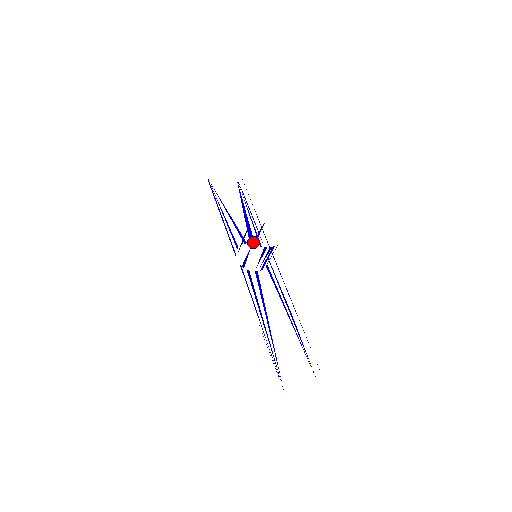
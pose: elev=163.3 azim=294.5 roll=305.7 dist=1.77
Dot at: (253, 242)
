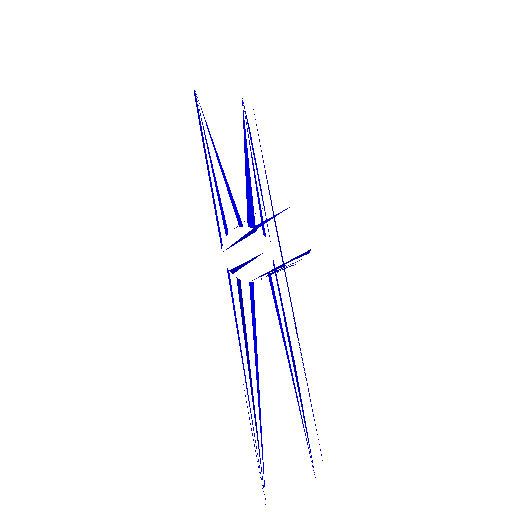
Dot at: (254, 226)
